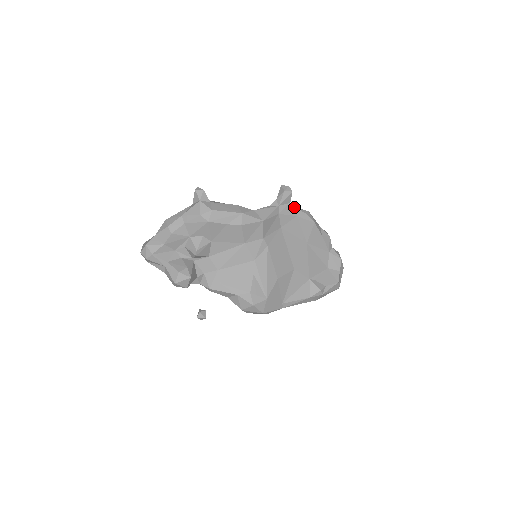
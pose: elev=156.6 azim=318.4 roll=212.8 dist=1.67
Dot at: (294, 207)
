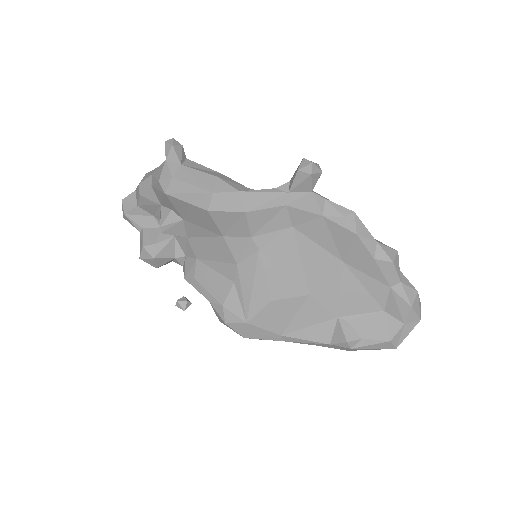
Dot at: (324, 199)
